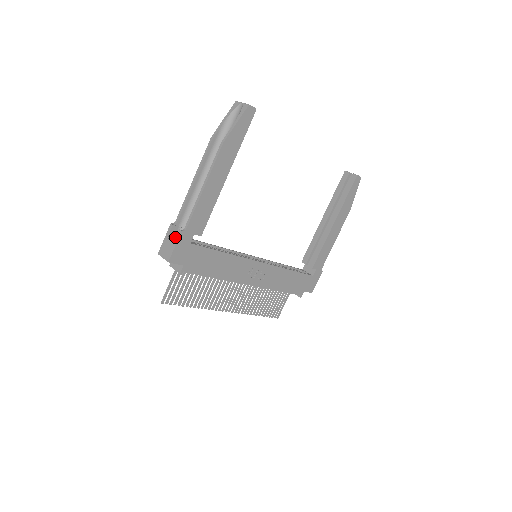
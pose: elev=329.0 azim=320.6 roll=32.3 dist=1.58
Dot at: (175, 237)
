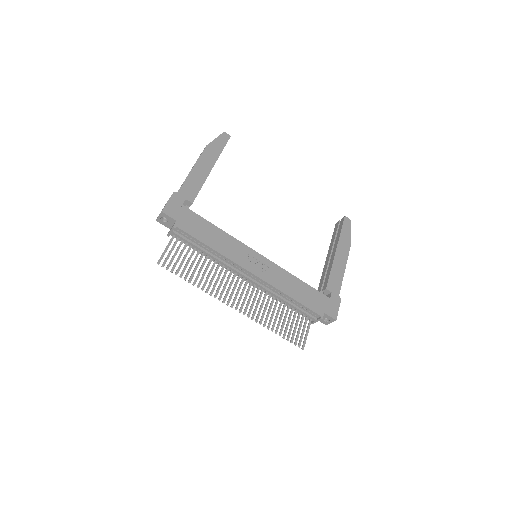
Dot at: occluded
